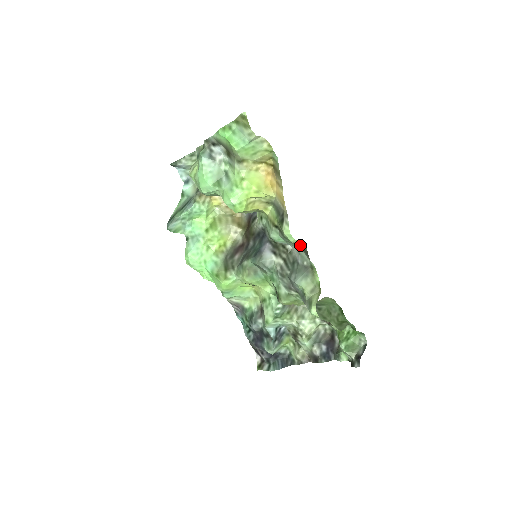
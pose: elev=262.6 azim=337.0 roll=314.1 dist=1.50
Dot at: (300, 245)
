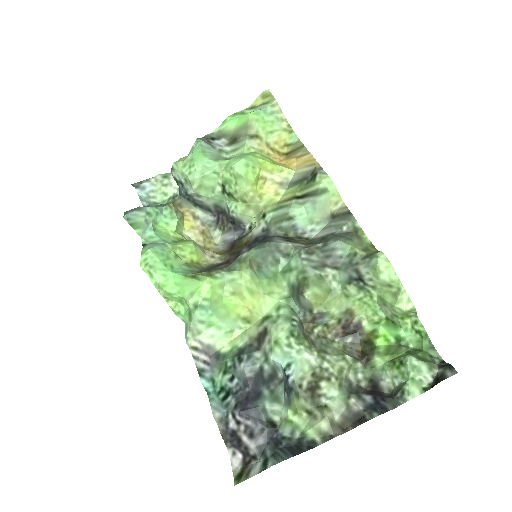
Dot at: (332, 215)
